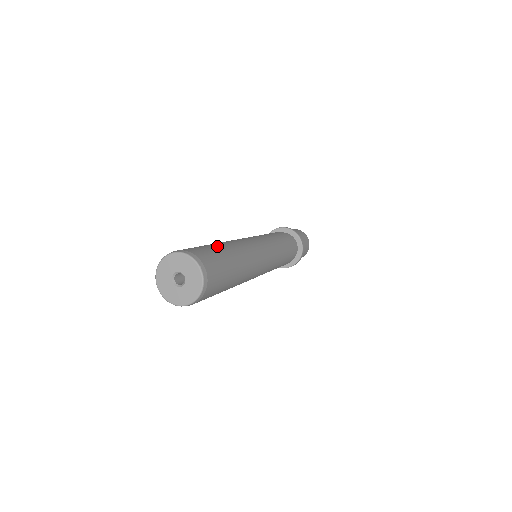
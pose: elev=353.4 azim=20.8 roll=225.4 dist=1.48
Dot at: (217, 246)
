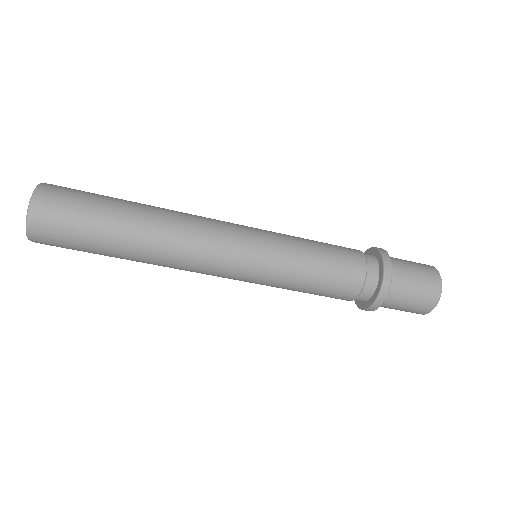
Dot at: occluded
